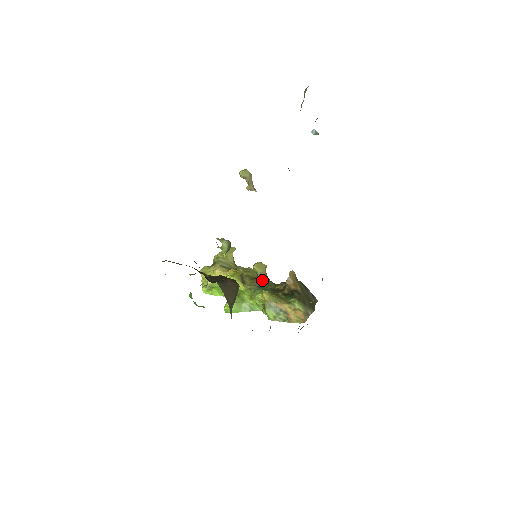
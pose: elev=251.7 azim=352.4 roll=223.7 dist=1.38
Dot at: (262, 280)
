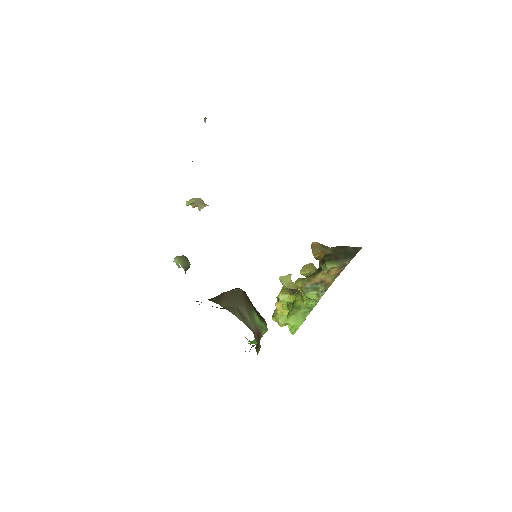
Dot at: occluded
